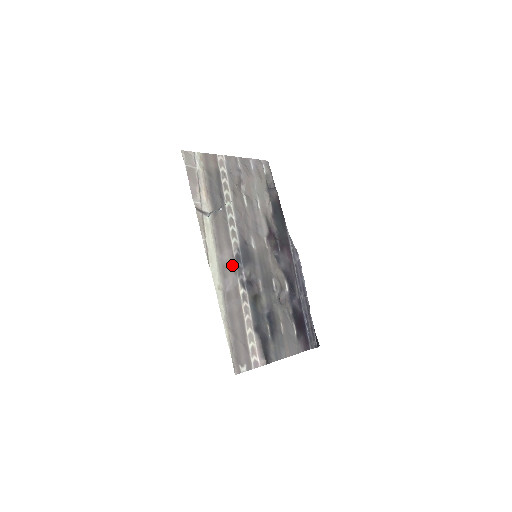
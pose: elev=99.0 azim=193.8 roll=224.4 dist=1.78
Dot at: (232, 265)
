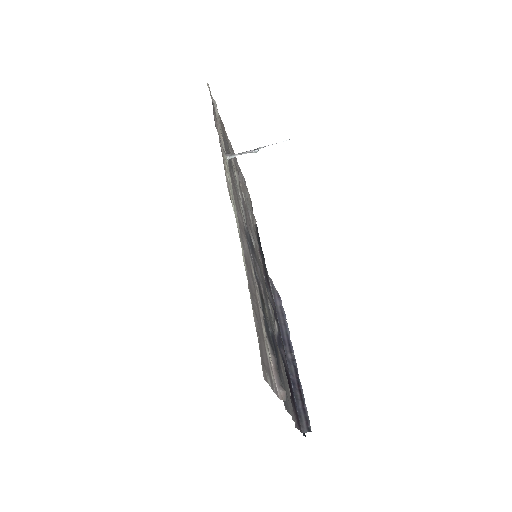
Dot at: (245, 234)
